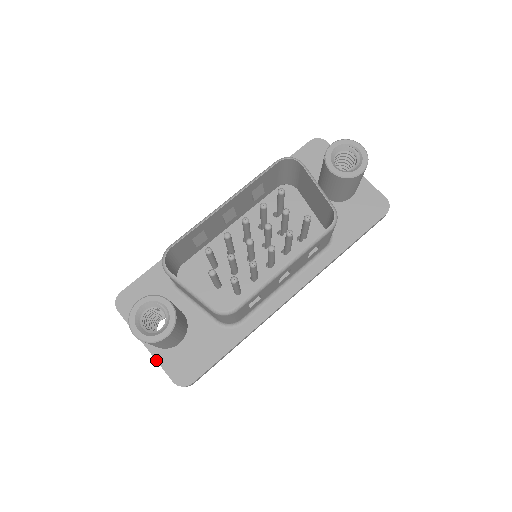
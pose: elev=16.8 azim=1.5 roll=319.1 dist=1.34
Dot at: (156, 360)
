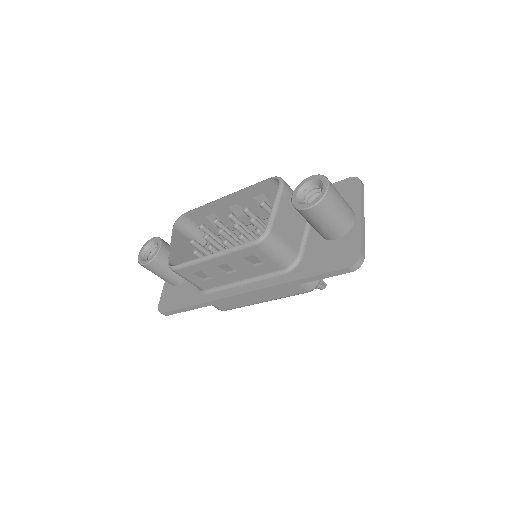
Dot at: (163, 288)
